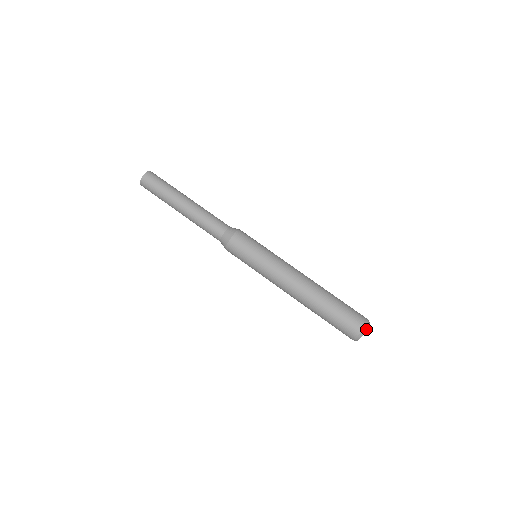
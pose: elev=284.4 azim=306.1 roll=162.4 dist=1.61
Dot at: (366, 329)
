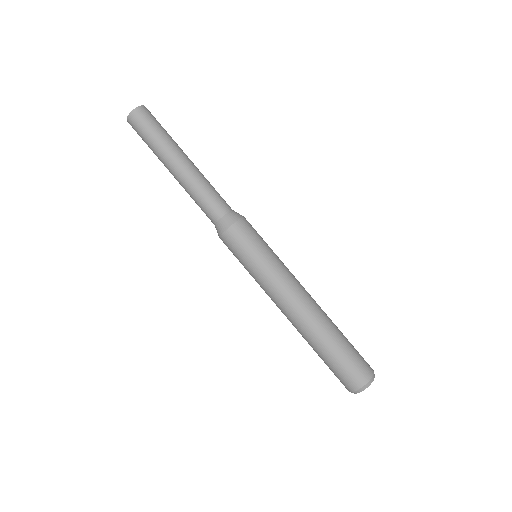
Dot at: (361, 391)
